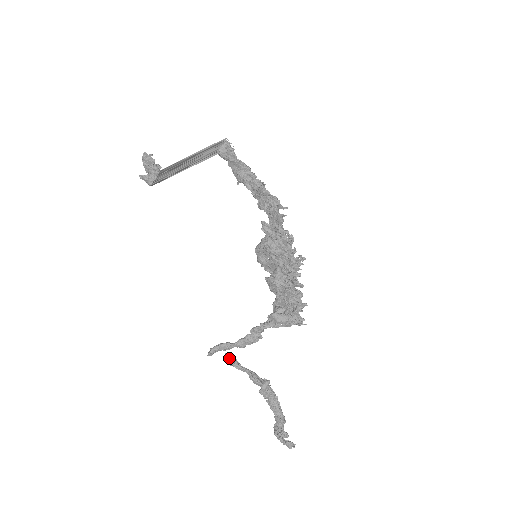
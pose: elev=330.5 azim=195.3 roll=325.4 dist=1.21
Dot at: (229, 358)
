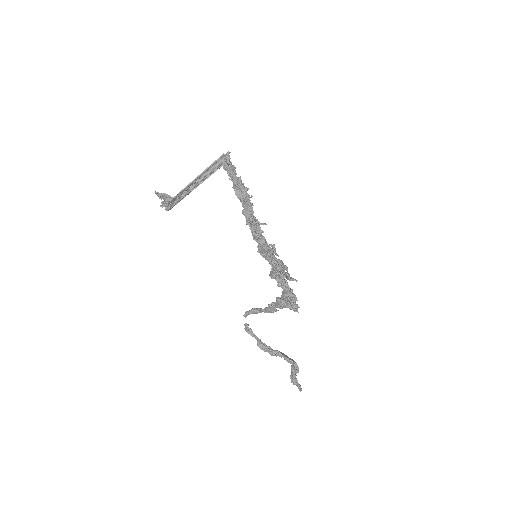
Dot at: (246, 327)
